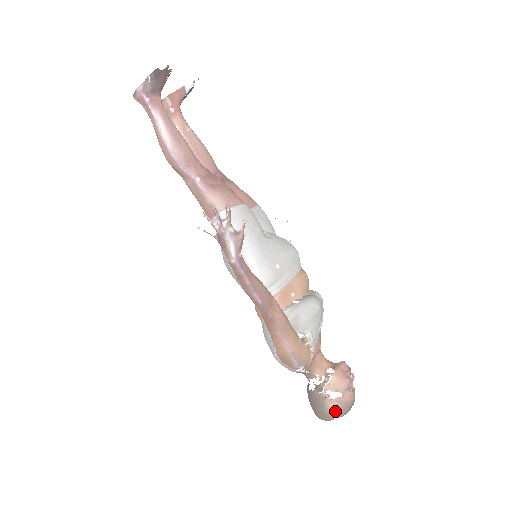
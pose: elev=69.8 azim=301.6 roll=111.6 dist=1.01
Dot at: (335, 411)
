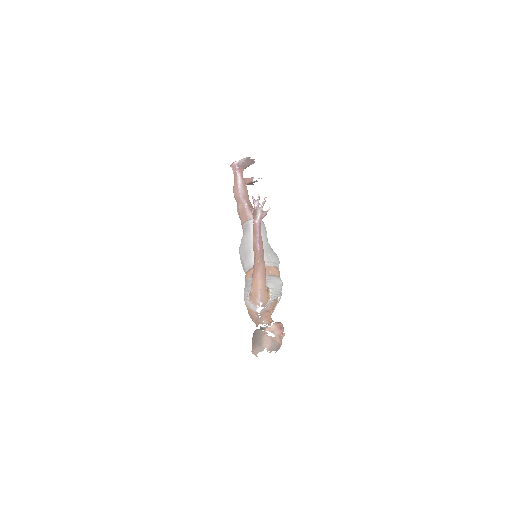
Dot at: (267, 343)
